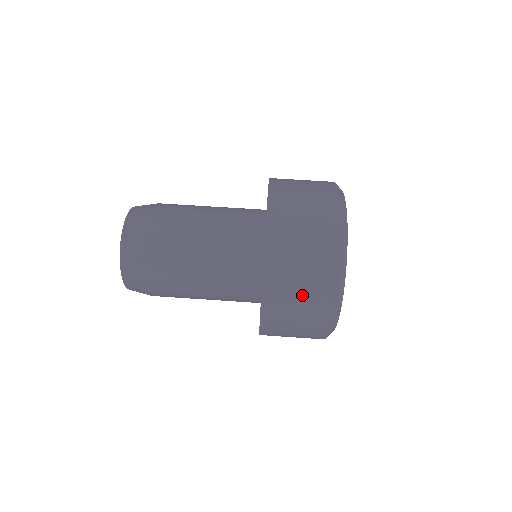
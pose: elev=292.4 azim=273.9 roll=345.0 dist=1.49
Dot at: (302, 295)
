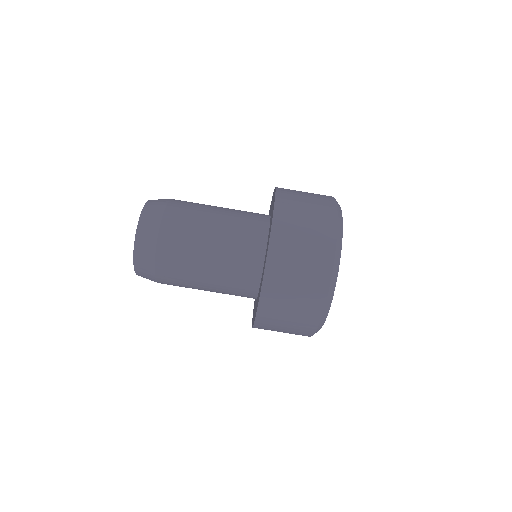
Dot at: (290, 321)
